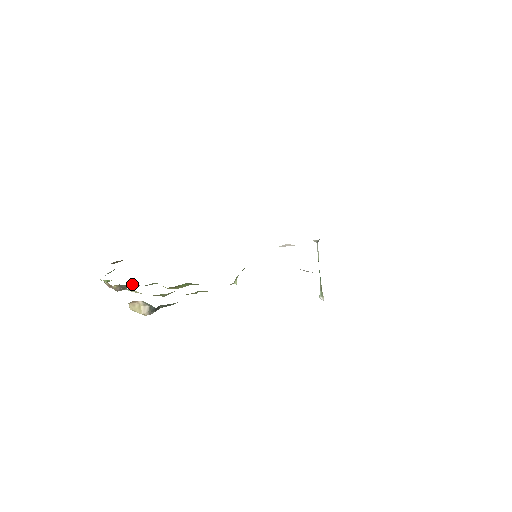
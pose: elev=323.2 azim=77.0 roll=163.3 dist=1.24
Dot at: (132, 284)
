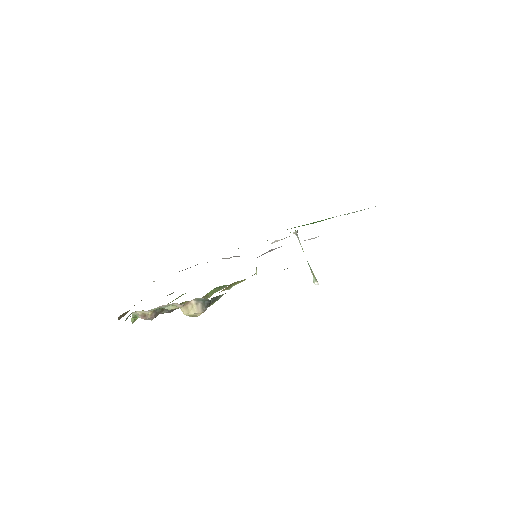
Dot at: occluded
